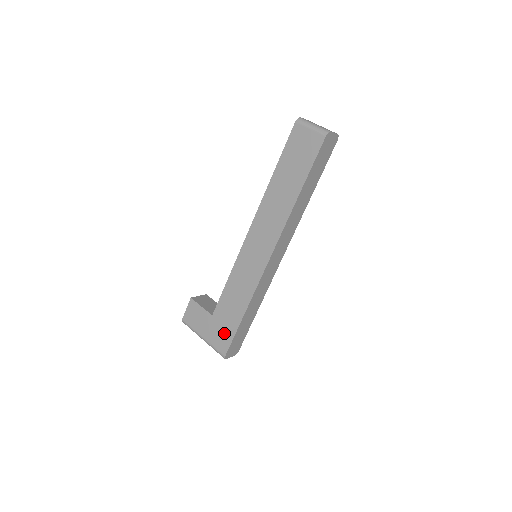
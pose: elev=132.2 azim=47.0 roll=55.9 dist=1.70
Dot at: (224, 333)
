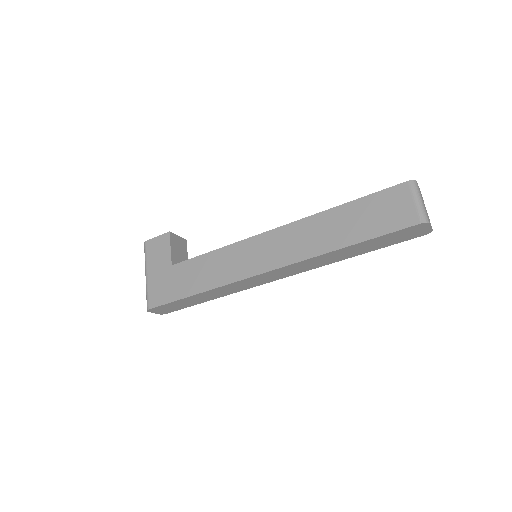
Dot at: (167, 290)
